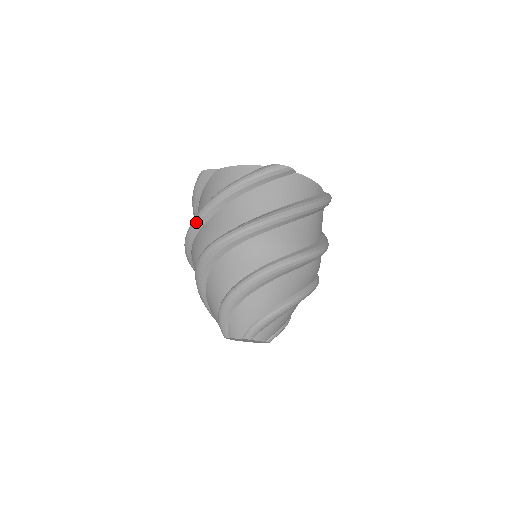
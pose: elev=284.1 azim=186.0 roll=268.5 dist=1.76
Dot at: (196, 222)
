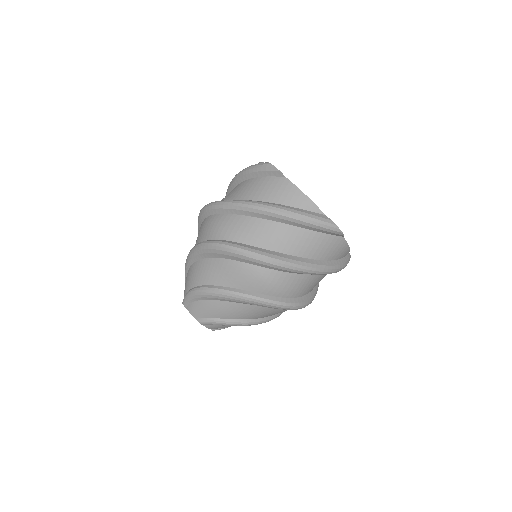
Dot at: occluded
